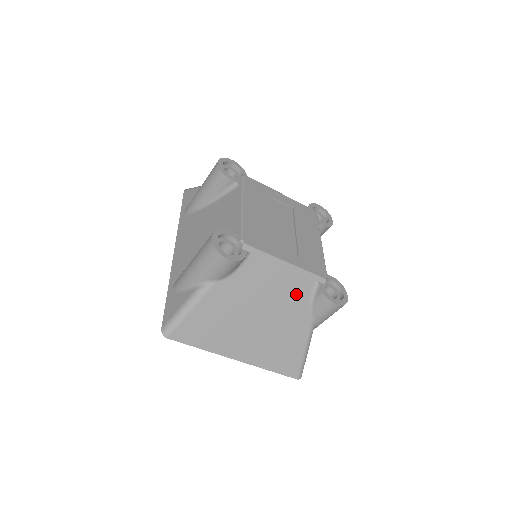
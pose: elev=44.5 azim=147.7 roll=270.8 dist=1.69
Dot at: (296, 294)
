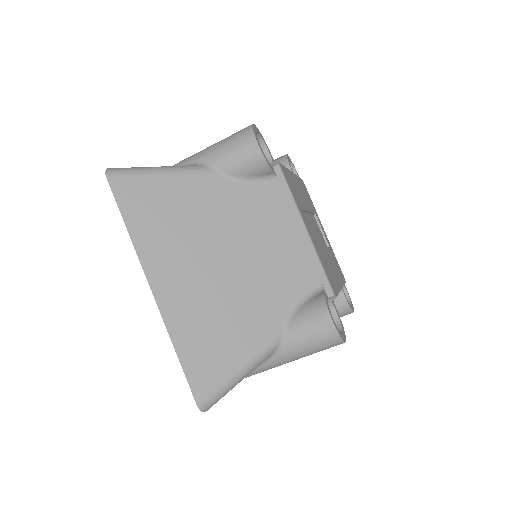
Dot at: (289, 277)
